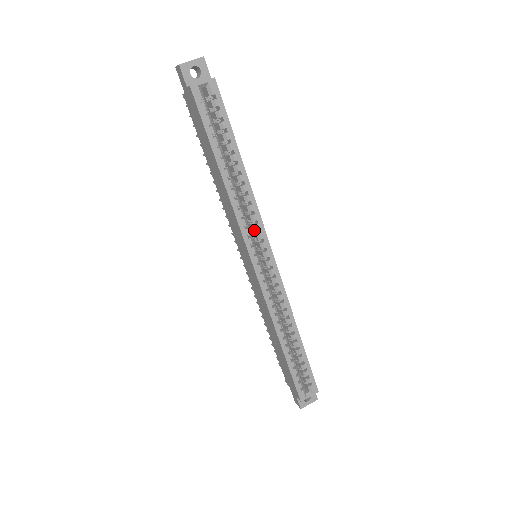
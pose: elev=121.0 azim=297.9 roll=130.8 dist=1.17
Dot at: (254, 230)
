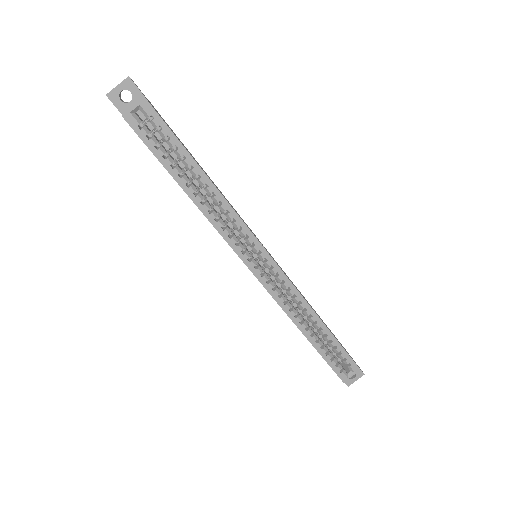
Dot at: (242, 235)
